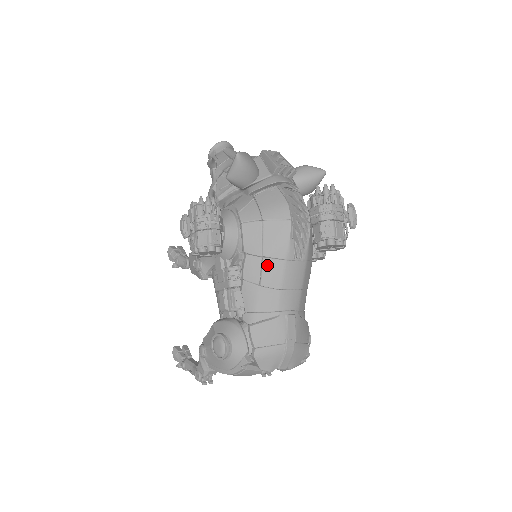
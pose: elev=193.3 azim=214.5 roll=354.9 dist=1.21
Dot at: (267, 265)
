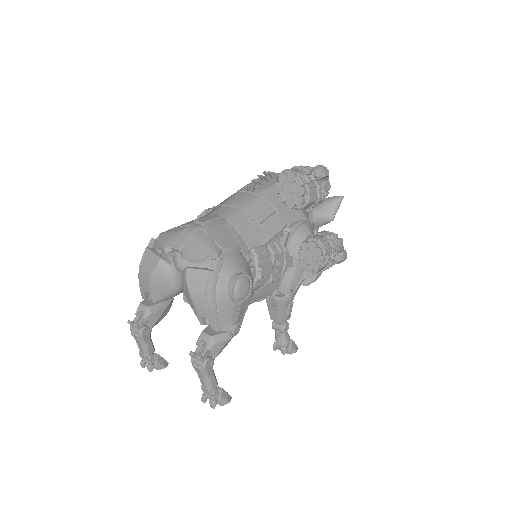
Dot at: occluded
